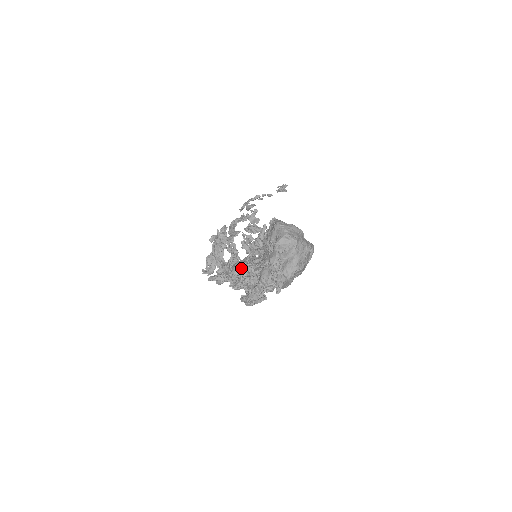
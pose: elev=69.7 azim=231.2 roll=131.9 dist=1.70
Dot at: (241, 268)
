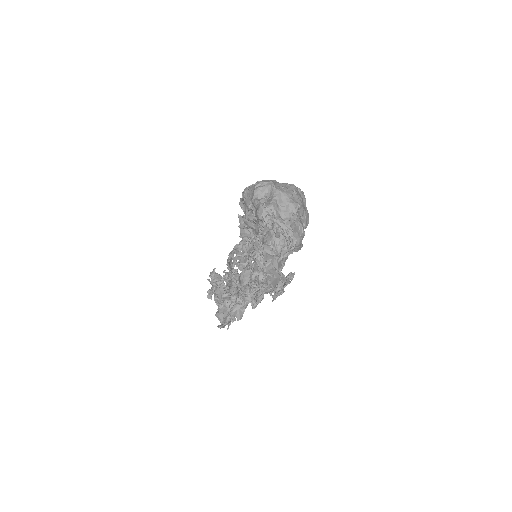
Dot at: (247, 273)
